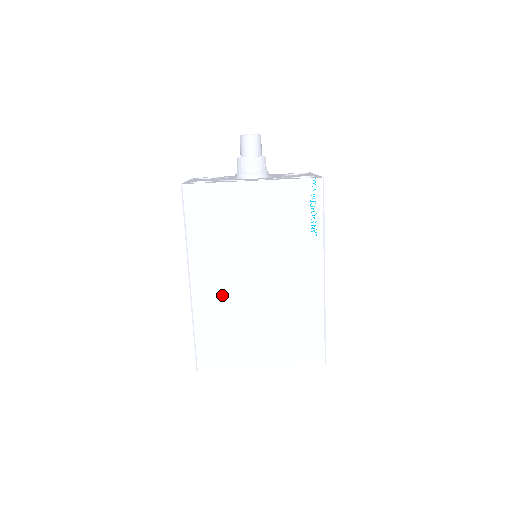
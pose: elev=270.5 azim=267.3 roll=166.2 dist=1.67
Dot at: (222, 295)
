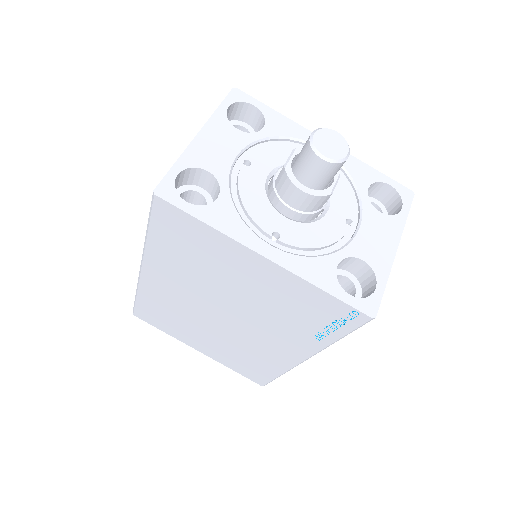
Dot at: (176, 299)
